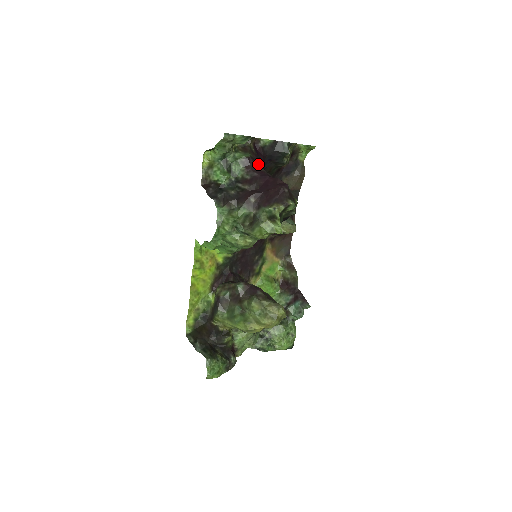
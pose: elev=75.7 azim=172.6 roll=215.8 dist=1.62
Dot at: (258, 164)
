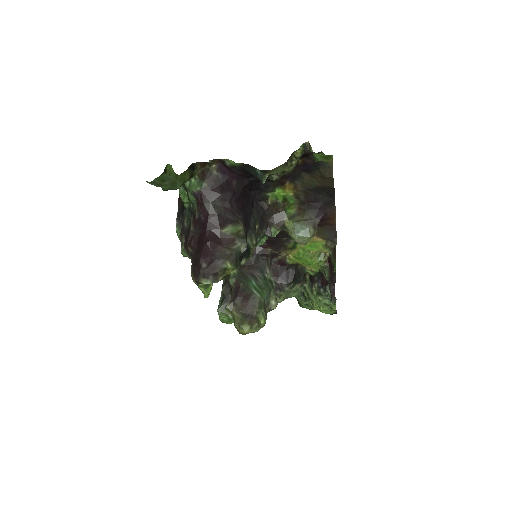
Dot at: (213, 198)
